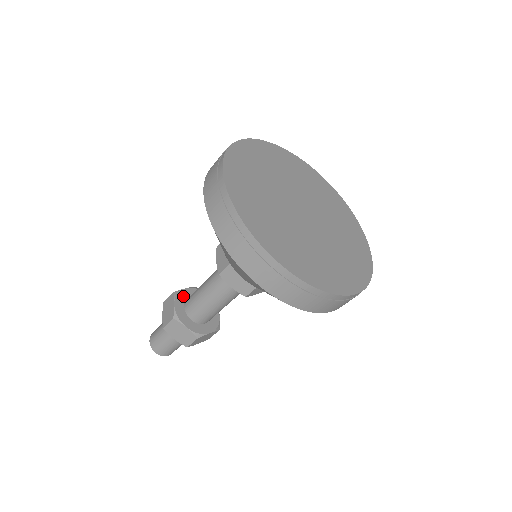
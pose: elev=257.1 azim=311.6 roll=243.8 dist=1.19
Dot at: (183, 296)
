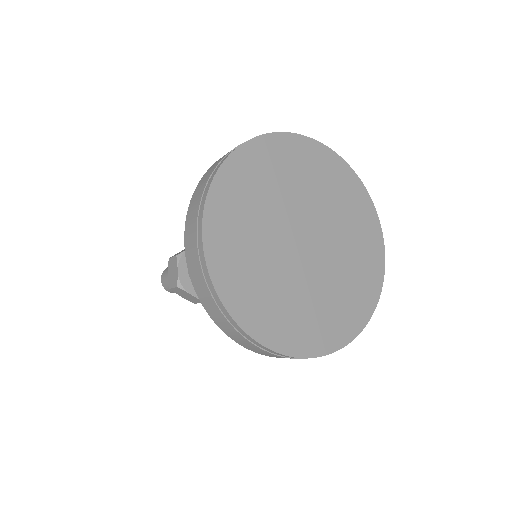
Dot at: occluded
